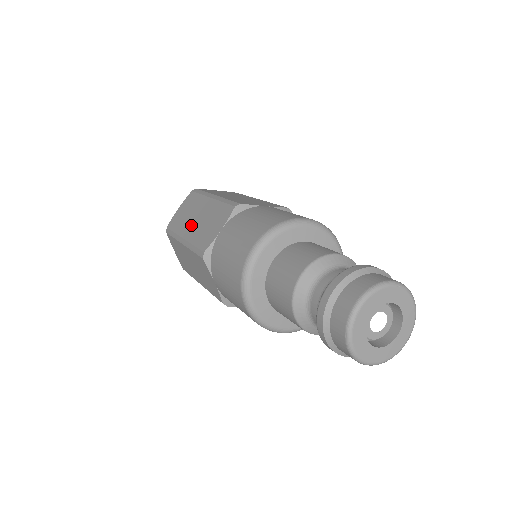
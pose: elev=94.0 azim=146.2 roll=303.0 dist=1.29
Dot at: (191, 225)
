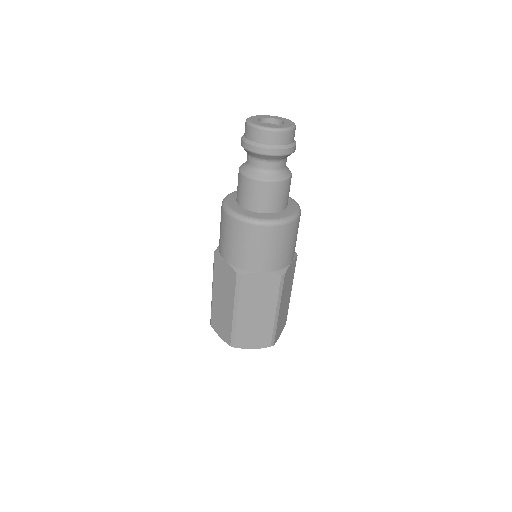
Dot at: occluded
